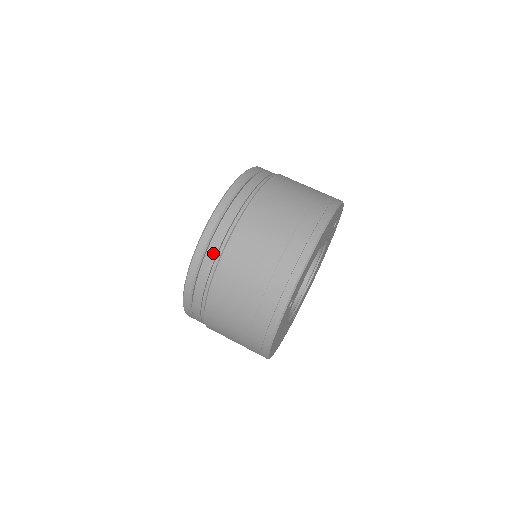
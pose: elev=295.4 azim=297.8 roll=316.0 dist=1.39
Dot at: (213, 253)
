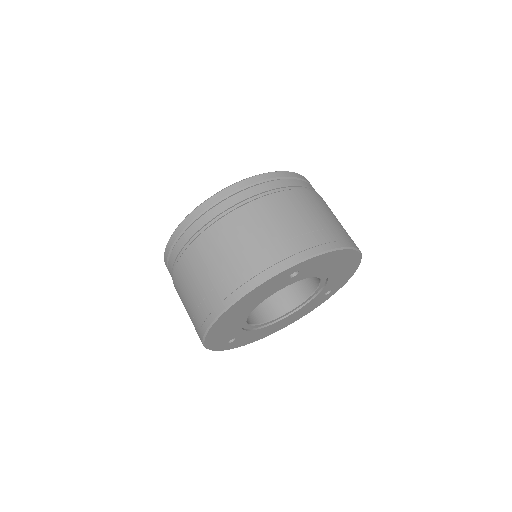
Dot at: (271, 186)
